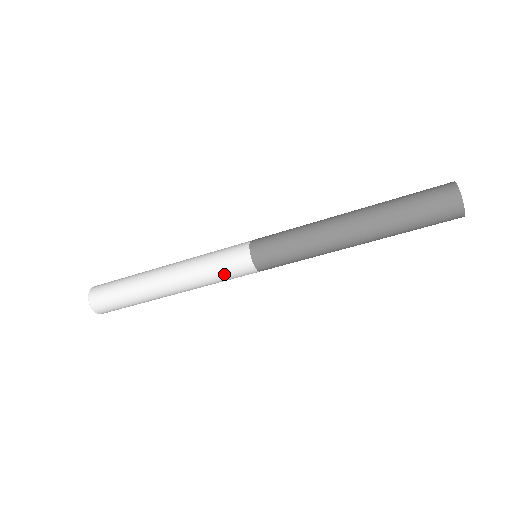
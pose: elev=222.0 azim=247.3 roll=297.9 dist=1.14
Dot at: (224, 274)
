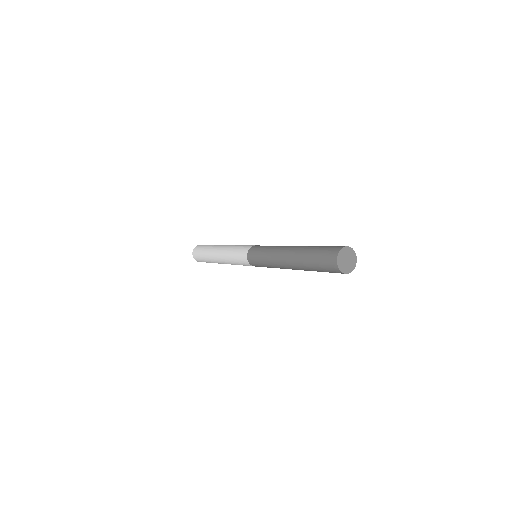
Dot at: (243, 265)
